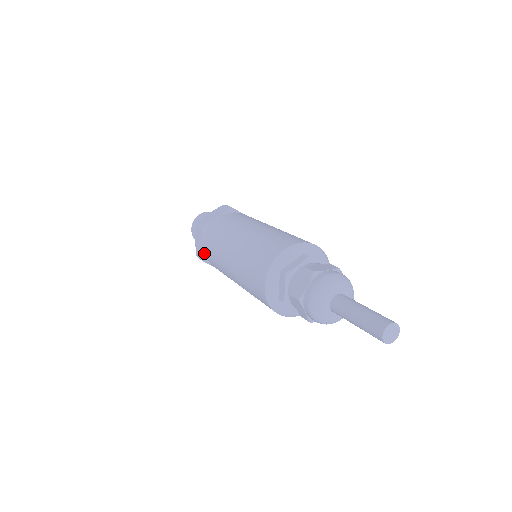
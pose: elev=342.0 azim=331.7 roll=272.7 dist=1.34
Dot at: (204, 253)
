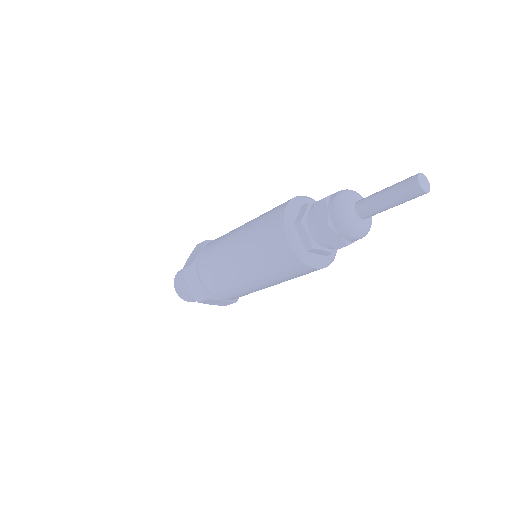
Dot at: (197, 259)
